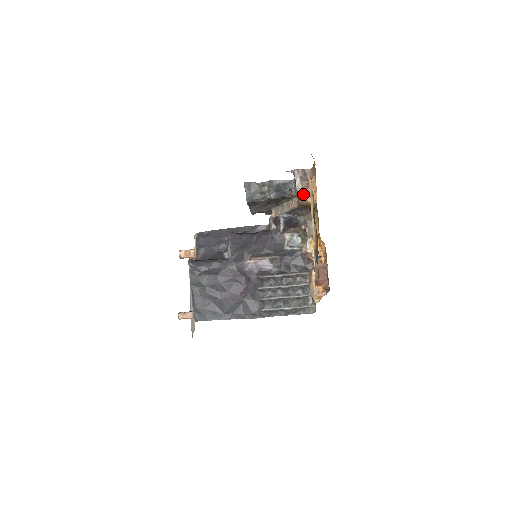
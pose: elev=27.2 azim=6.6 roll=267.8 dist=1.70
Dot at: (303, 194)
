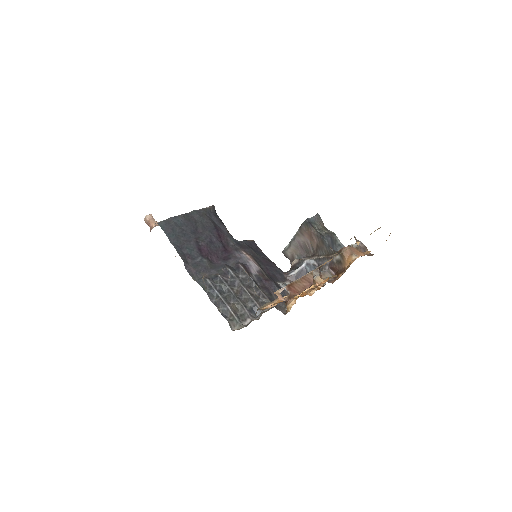
Dot at: (353, 248)
